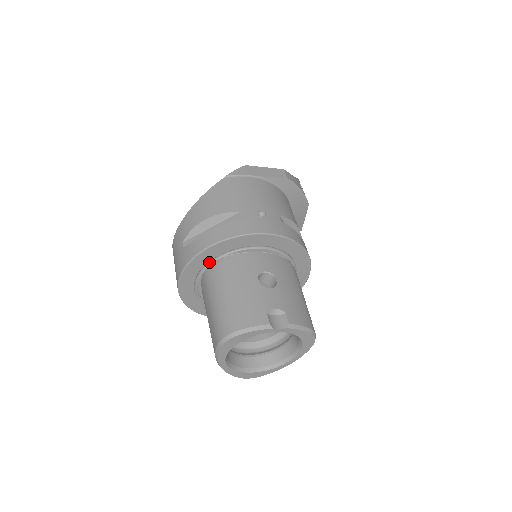
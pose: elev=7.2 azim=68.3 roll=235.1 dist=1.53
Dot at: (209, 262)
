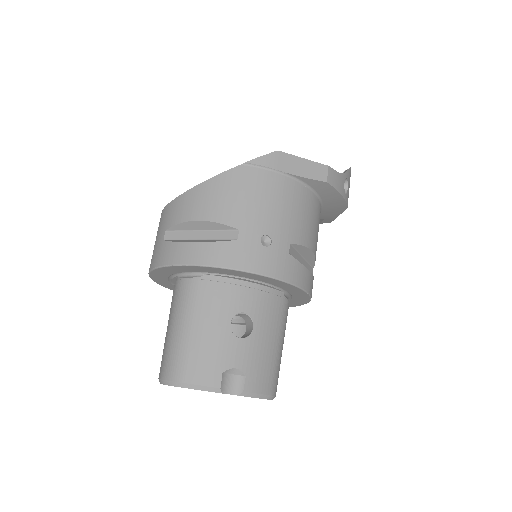
Dot at: (186, 271)
